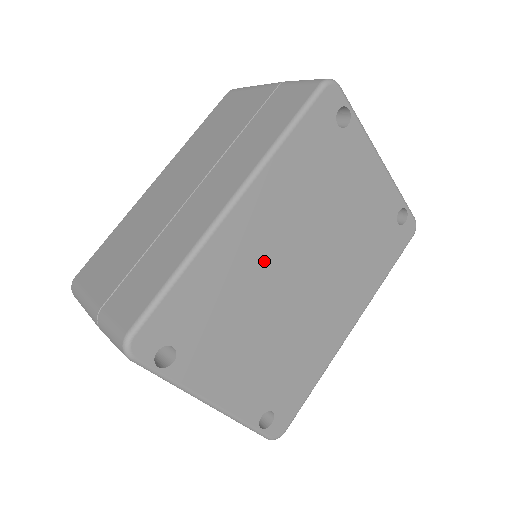
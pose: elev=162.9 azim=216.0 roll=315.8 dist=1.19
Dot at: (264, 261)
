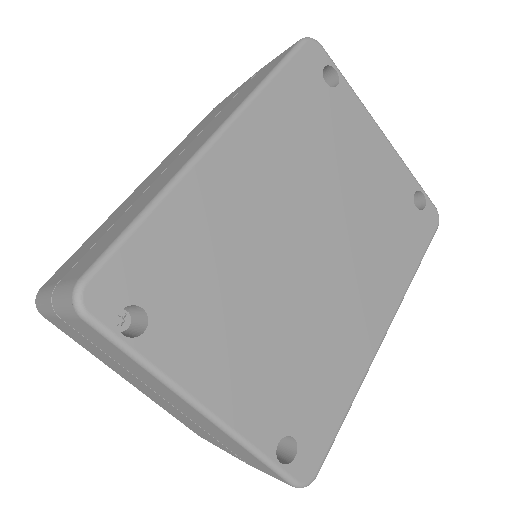
Dot at: (258, 218)
